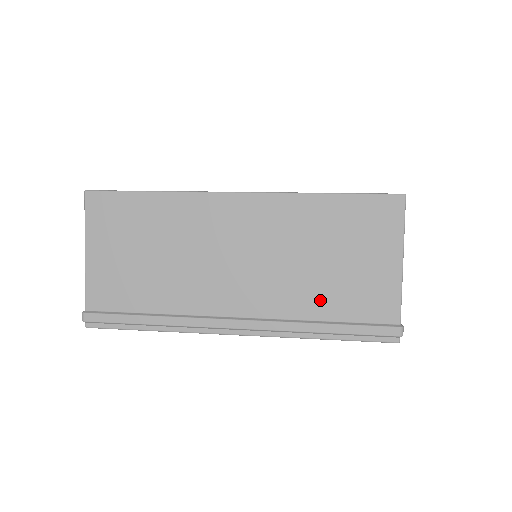
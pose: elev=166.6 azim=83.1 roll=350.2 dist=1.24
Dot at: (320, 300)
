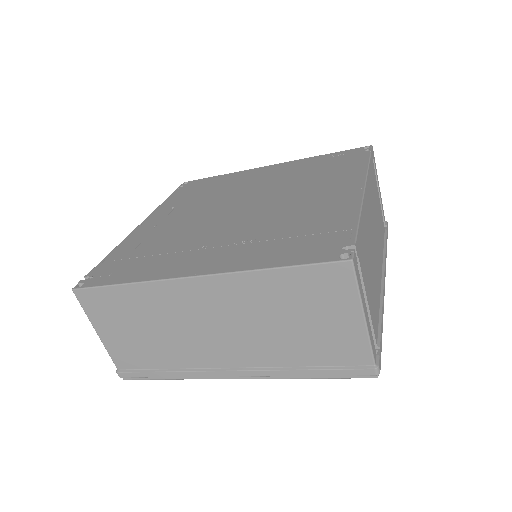
Dot at: (296, 352)
